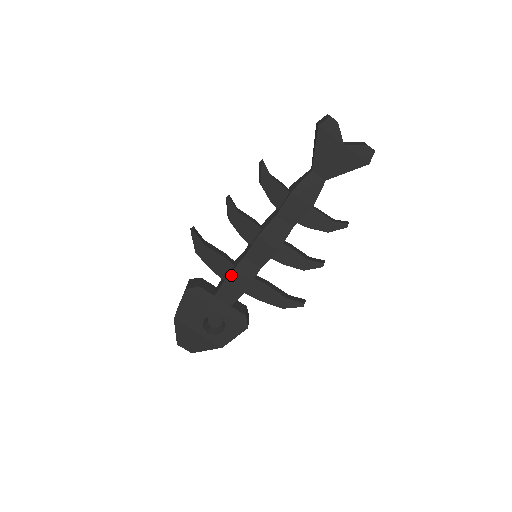
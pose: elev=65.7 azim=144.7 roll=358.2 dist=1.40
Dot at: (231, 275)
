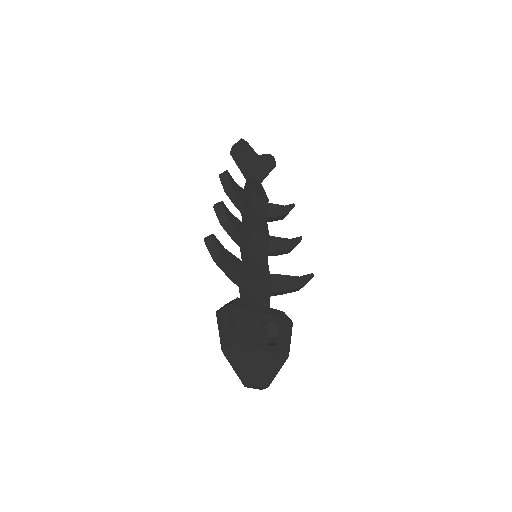
Dot at: (254, 274)
